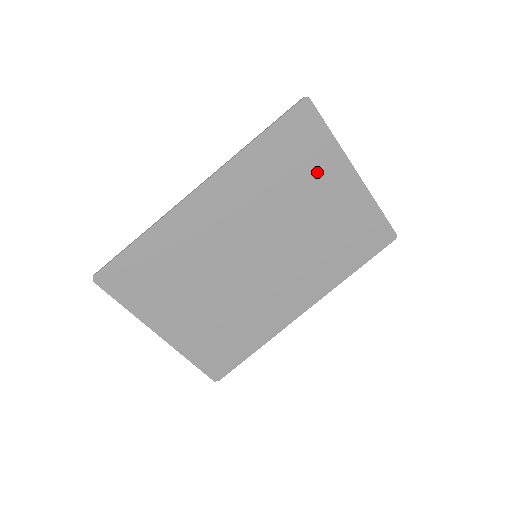
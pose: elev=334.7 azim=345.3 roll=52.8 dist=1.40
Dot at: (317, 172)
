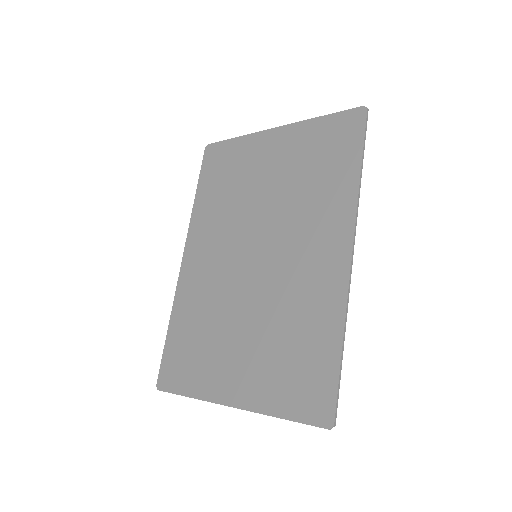
Dot at: (247, 162)
